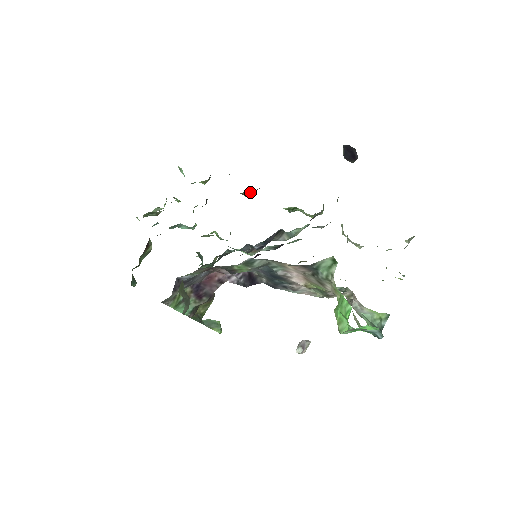
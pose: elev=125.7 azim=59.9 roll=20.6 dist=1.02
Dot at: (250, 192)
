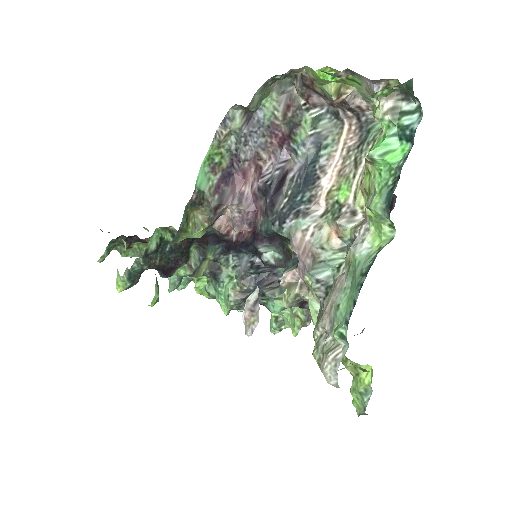
Dot at: occluded
